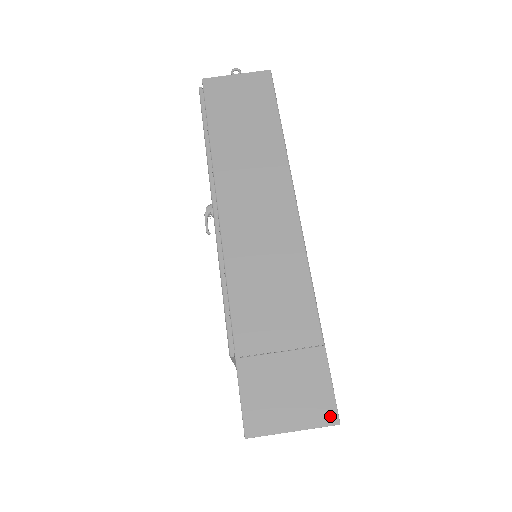
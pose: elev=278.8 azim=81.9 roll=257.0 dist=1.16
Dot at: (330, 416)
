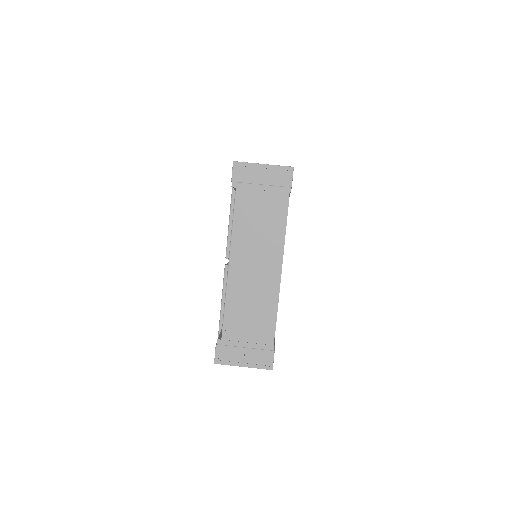
Dot at: (288, 167)
